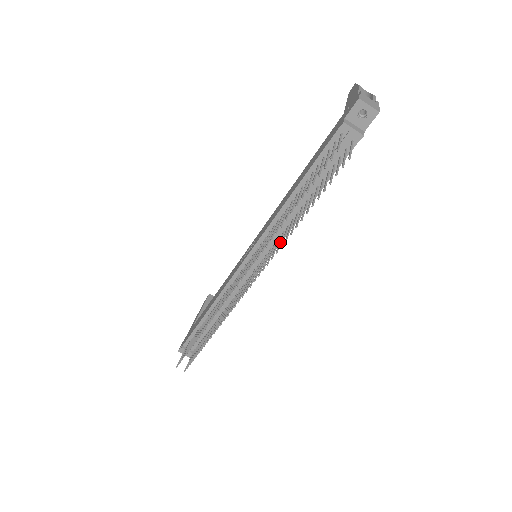
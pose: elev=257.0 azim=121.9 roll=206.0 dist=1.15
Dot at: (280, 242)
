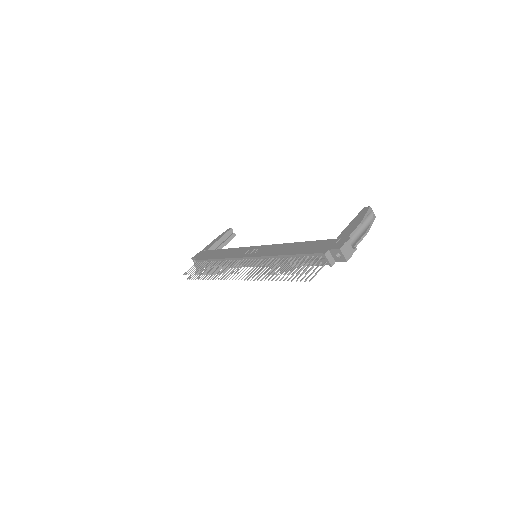
Dot at: occluded
